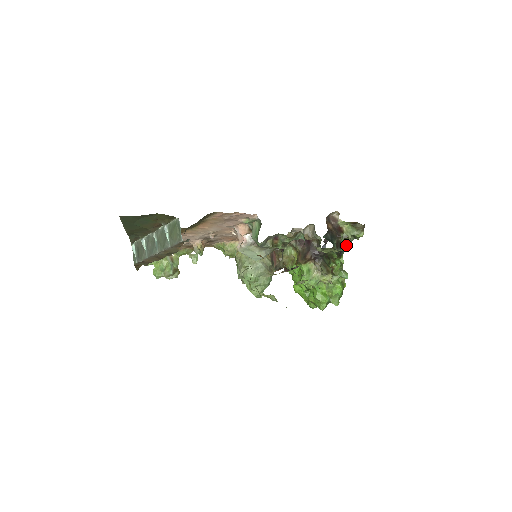
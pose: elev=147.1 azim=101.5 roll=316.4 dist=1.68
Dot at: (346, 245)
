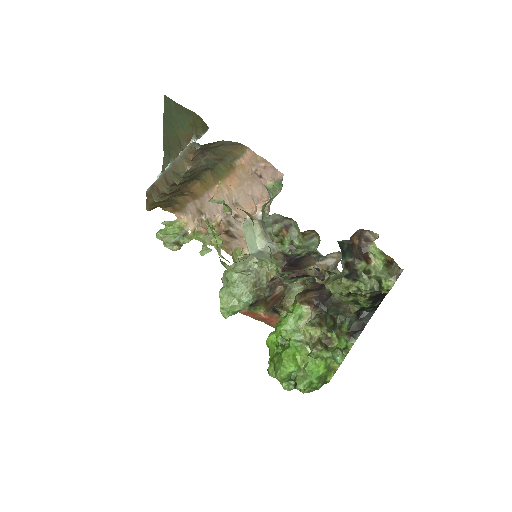
Dot at: (361, 280)
